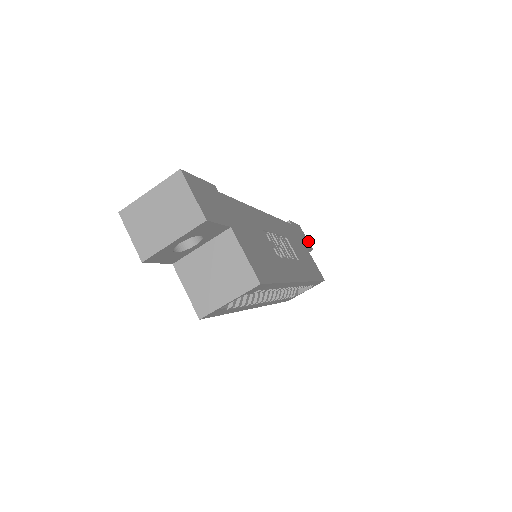
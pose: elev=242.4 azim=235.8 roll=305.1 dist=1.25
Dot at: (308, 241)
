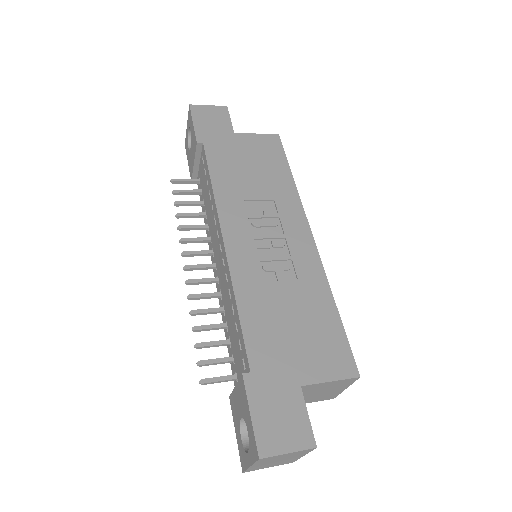
Dot at: (214, 106)
